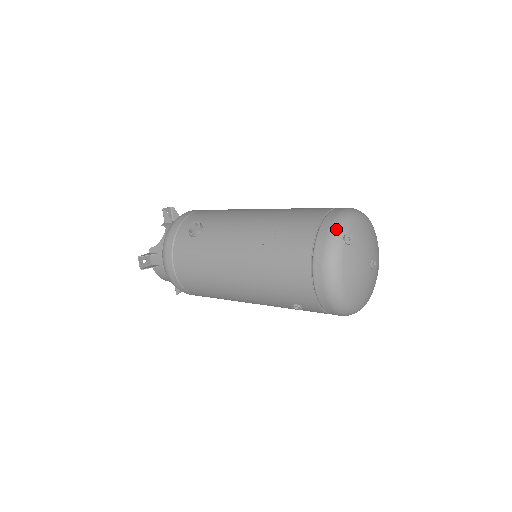
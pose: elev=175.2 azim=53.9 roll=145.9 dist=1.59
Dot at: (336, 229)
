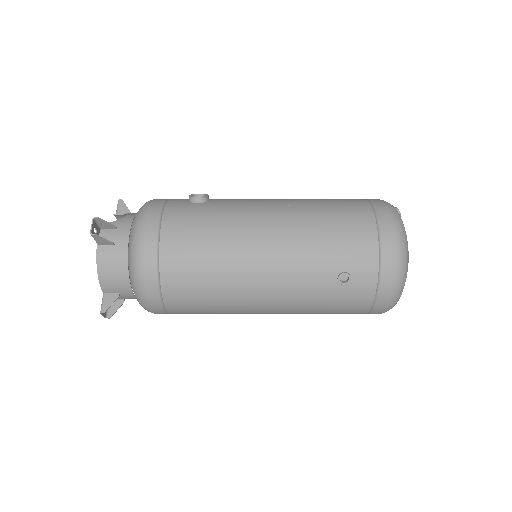
Dot at: occluded
